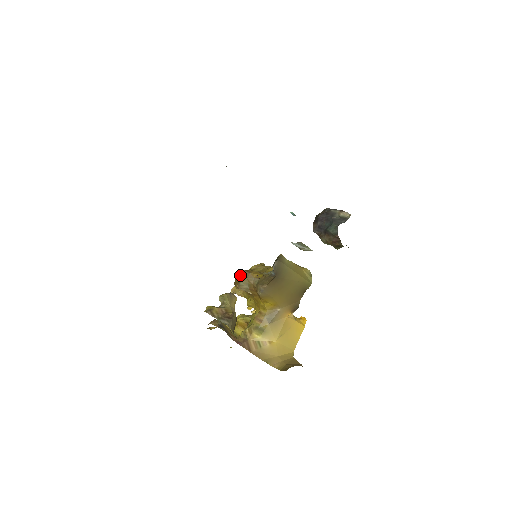
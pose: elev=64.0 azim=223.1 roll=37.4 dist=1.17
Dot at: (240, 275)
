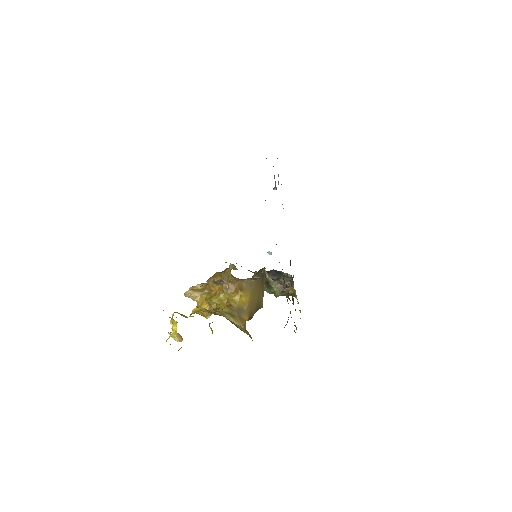
Dot at: (222, 271)
